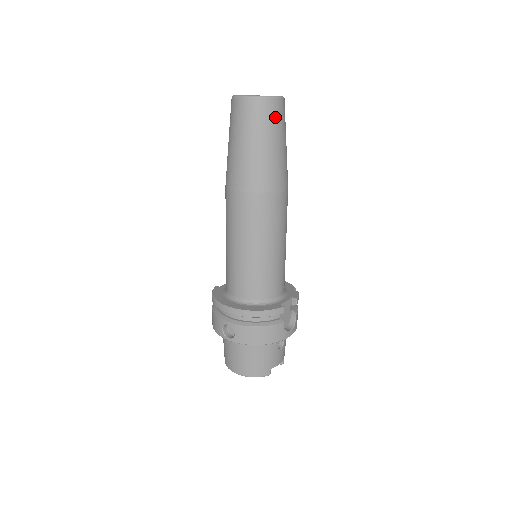
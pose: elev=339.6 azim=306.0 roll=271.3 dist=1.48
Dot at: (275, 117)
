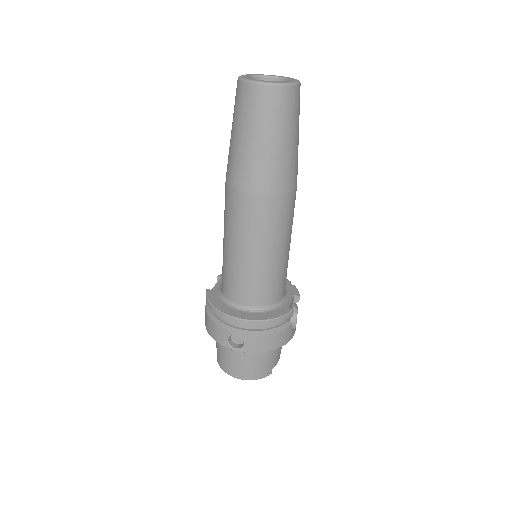
Dot at: (295, 107)
